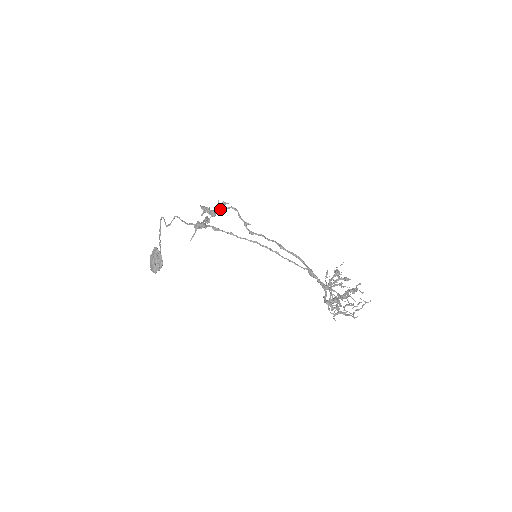
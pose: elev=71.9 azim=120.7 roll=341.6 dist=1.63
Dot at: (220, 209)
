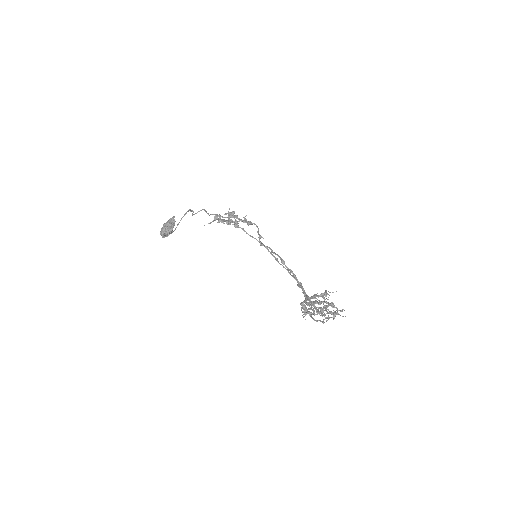
Dot at: (244, 221)
